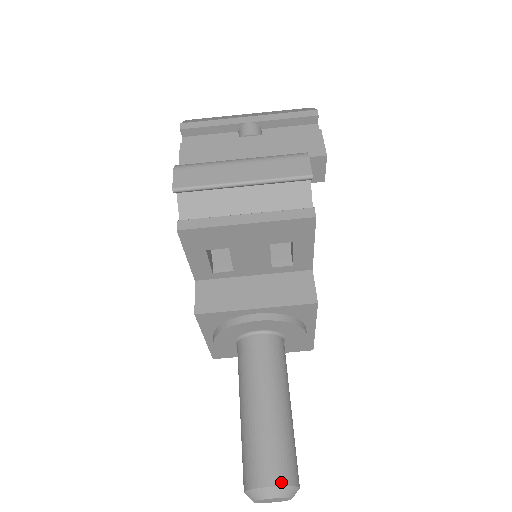
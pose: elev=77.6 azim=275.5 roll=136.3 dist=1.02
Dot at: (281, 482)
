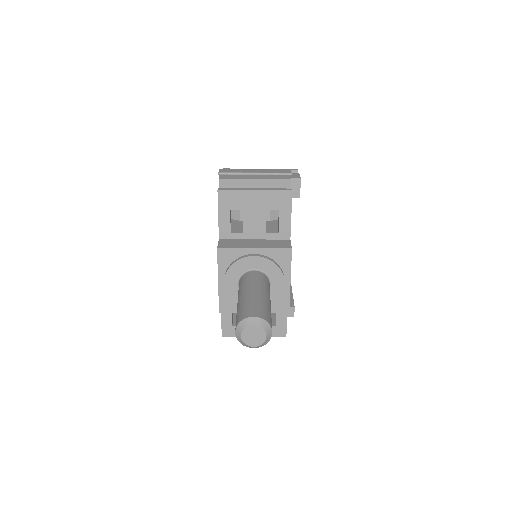
Dot at: (261, 317)
